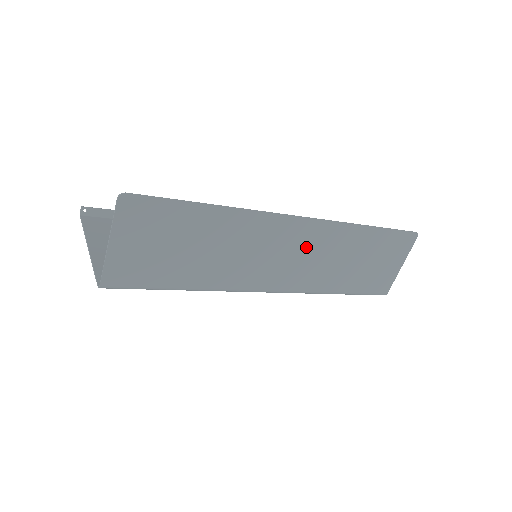
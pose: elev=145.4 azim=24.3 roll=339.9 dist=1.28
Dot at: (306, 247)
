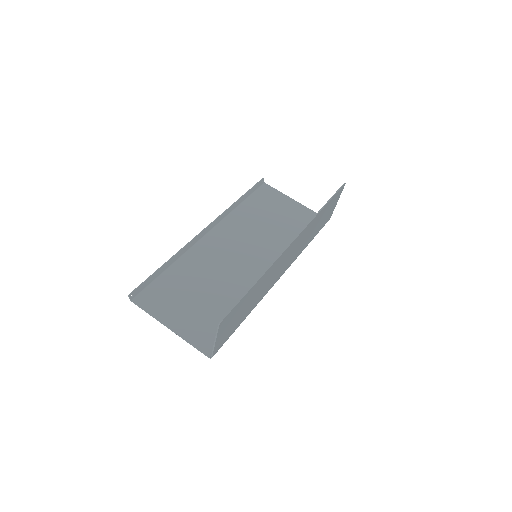
Dot at: (295, 247)
